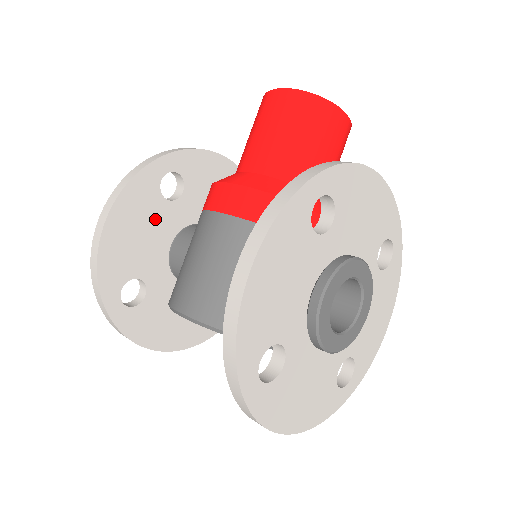
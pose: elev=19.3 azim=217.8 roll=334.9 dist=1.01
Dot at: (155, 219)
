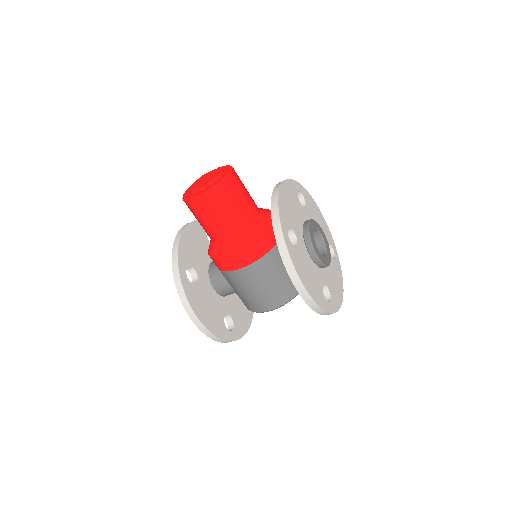
Dot at: (203, 294)
